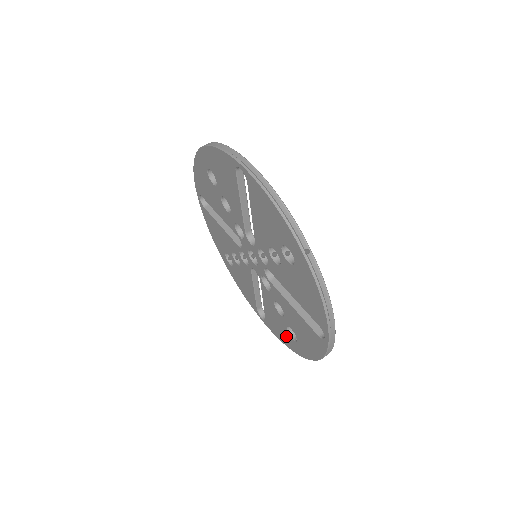
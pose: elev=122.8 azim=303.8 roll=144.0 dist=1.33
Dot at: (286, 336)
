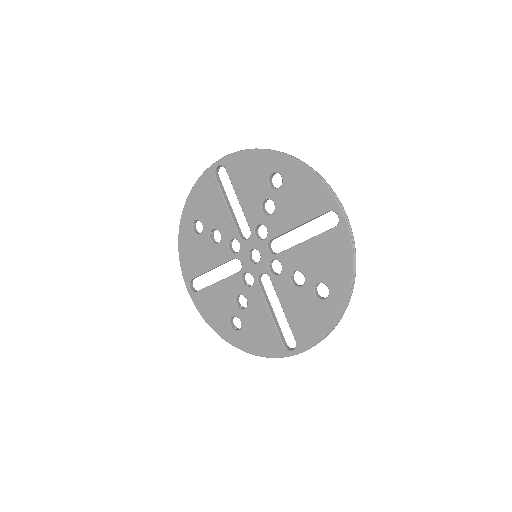
Dot at: (320, 312)
